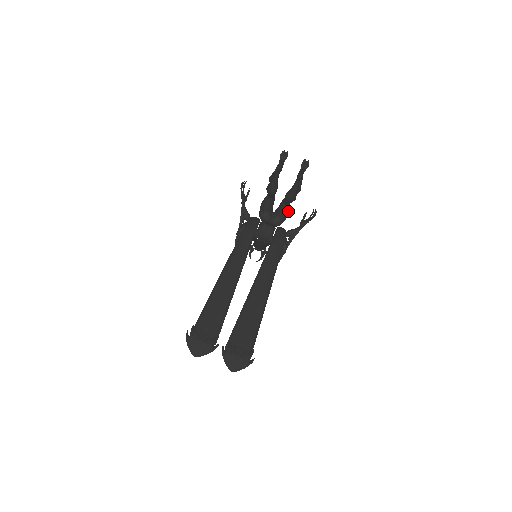
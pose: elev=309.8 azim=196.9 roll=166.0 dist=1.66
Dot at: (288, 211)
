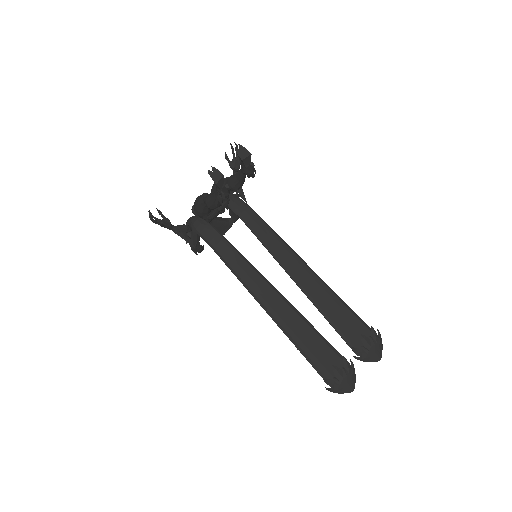
Dot at: occluded
